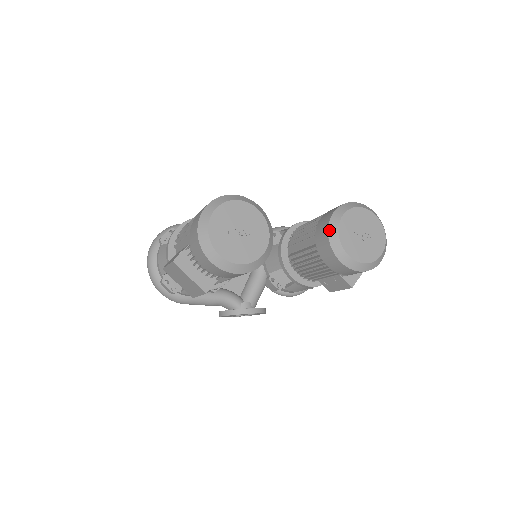
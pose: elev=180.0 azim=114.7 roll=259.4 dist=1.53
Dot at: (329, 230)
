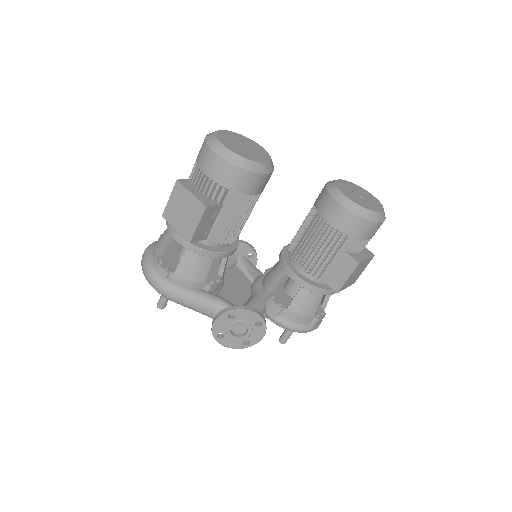
Dot at: (327, 186)
